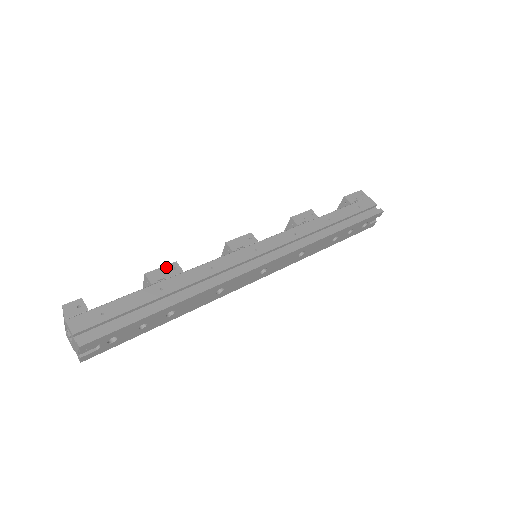
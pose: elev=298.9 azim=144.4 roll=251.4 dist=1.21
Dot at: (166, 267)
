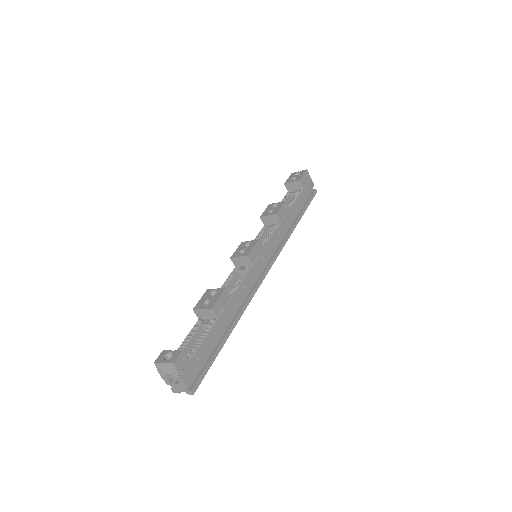
Dot at: (222, 296)
